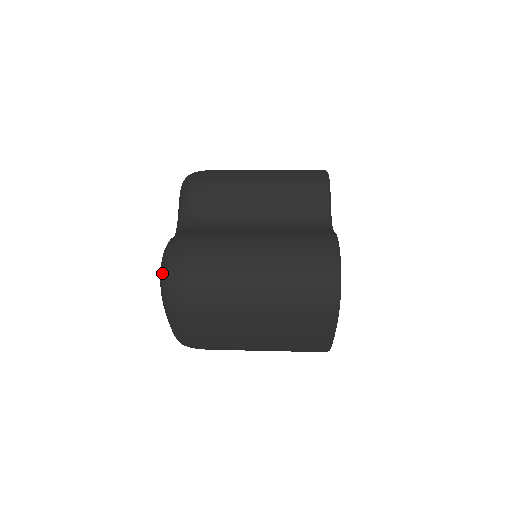
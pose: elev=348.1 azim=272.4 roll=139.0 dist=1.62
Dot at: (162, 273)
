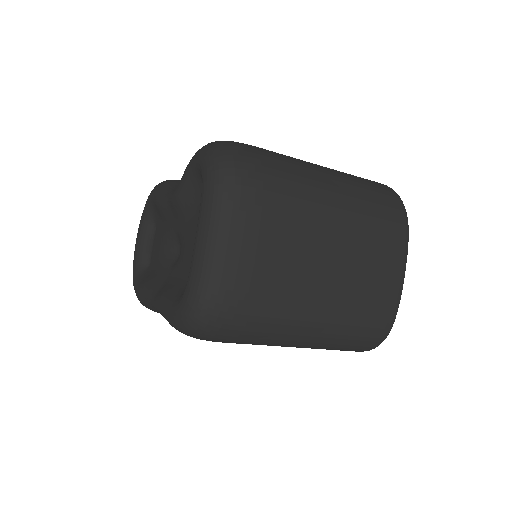
Dot at: (211, 148)
